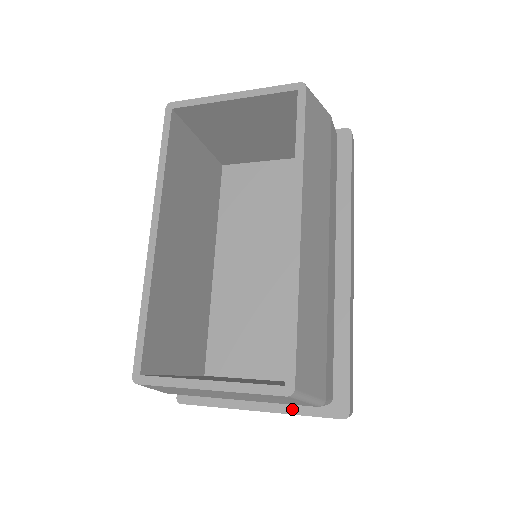
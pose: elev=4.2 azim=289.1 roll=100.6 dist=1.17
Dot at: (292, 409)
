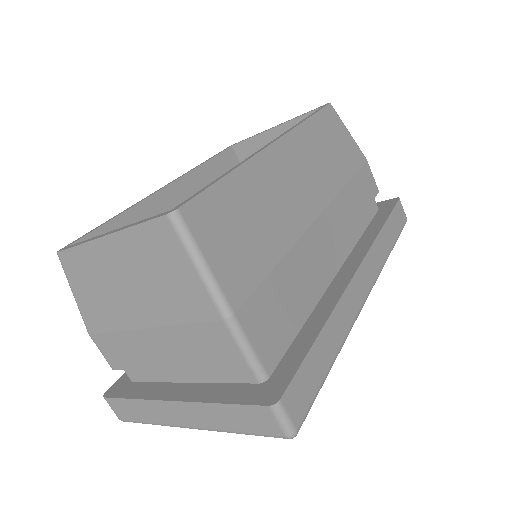
Dot at: (213, 397)
